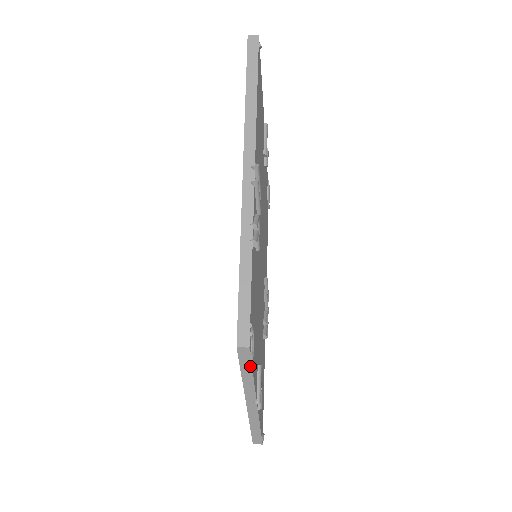
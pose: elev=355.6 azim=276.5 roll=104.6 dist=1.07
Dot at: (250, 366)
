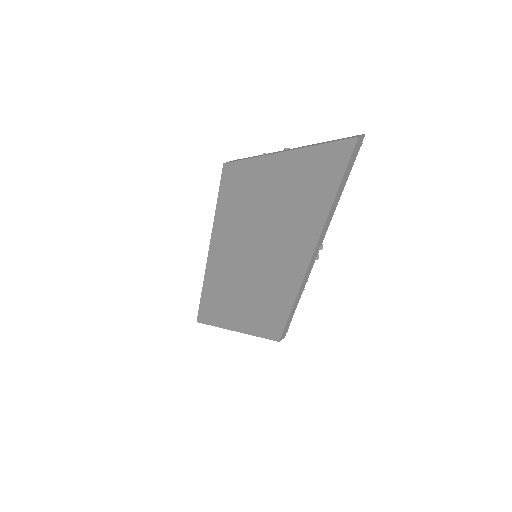
Dot at: occluded
